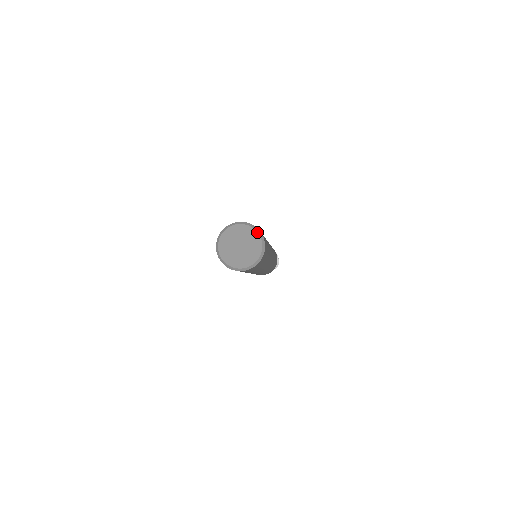
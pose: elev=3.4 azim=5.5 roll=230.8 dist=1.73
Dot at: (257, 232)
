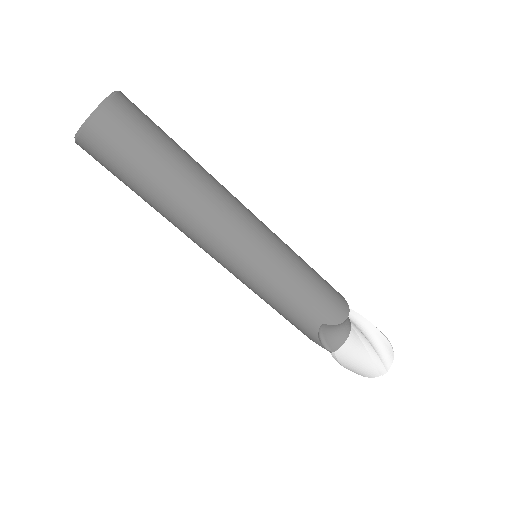
Dot at: occluded
